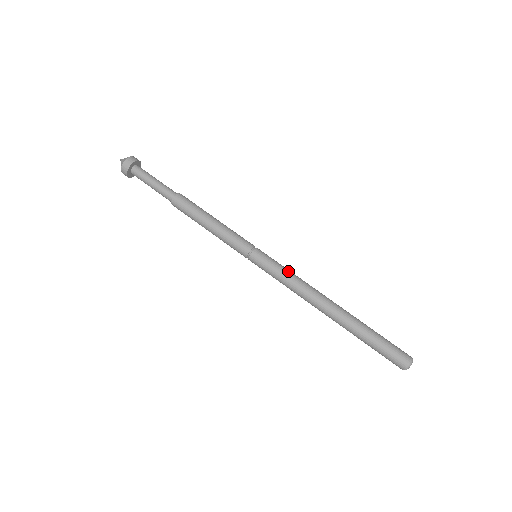
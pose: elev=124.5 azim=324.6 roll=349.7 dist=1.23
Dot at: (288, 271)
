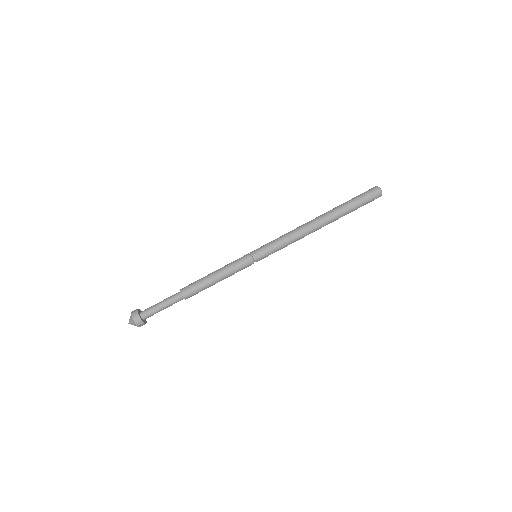
Dot at: (278, 238)
